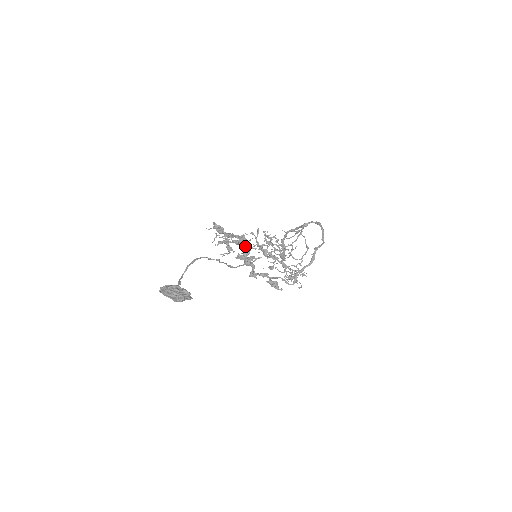
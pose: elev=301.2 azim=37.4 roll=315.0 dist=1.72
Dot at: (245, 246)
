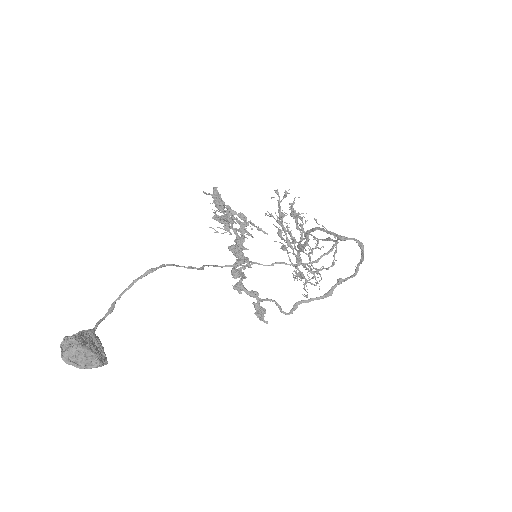
Dot at: (239, 251)
